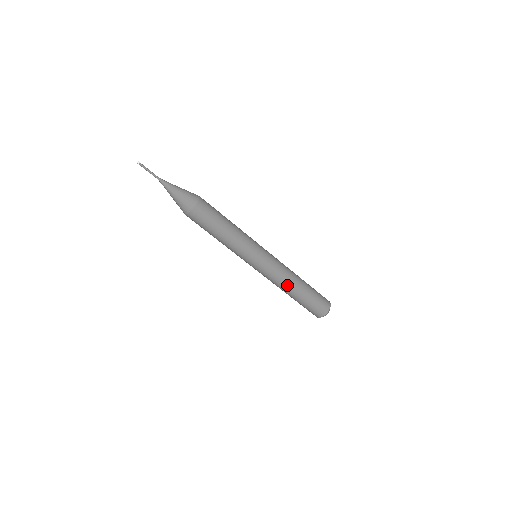
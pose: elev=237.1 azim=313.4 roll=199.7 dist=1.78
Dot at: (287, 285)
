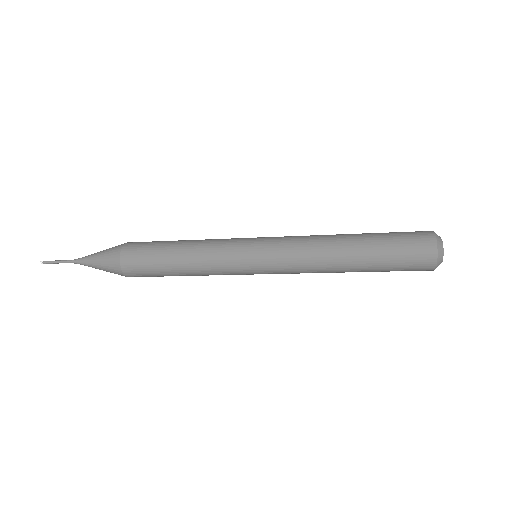
Dot at: (328, 270)
